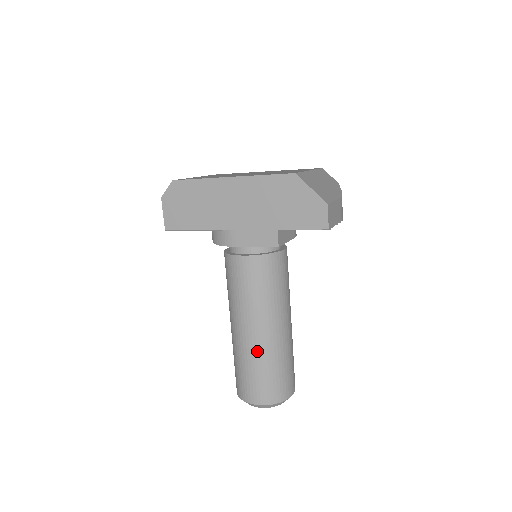
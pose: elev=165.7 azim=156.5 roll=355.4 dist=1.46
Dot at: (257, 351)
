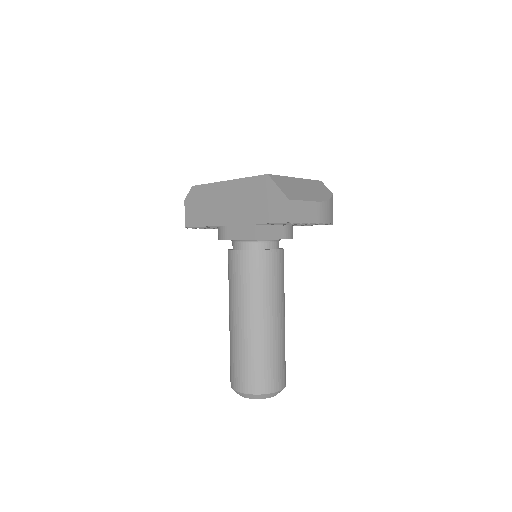
Dot at: (242, 339)
